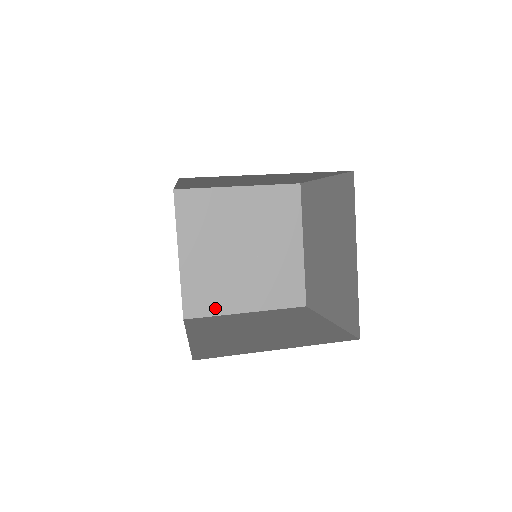
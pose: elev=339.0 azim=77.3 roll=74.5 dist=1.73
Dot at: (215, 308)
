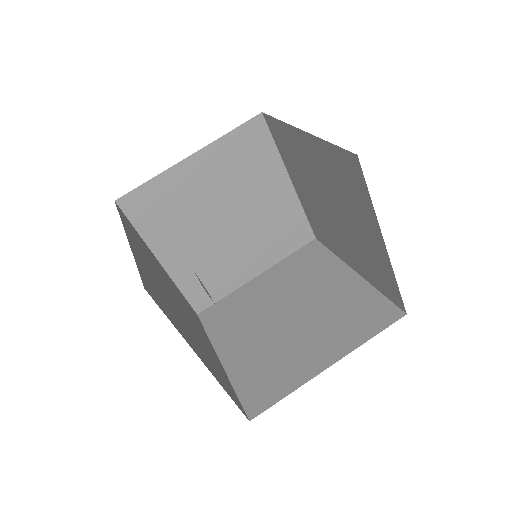
Dot at: (224, 289)
